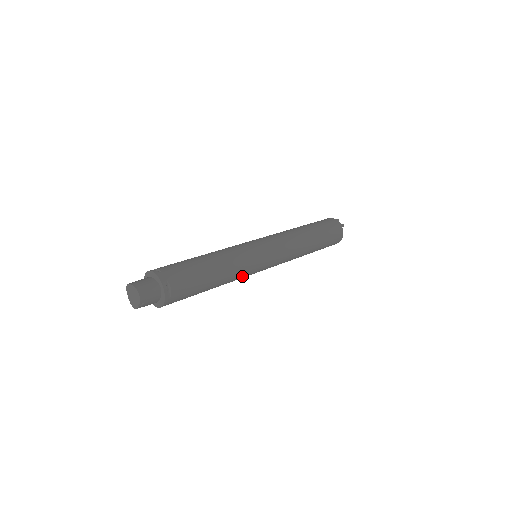
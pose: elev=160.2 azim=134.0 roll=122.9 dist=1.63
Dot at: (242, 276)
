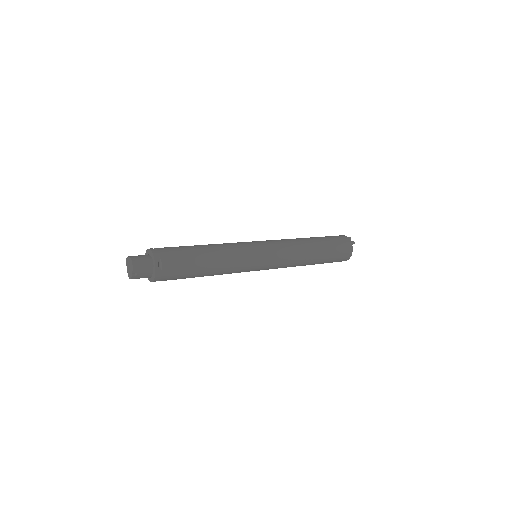
Dot at: (237, 269)
